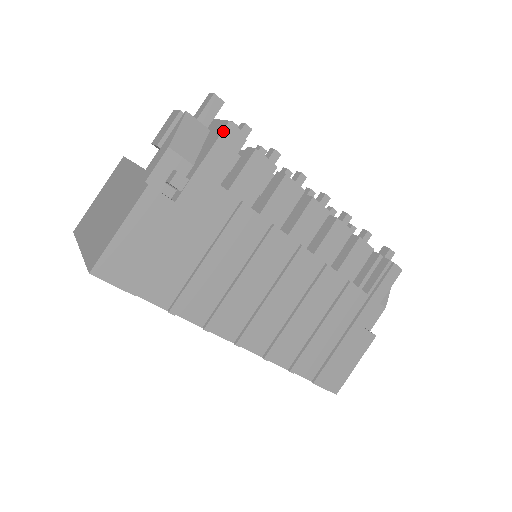
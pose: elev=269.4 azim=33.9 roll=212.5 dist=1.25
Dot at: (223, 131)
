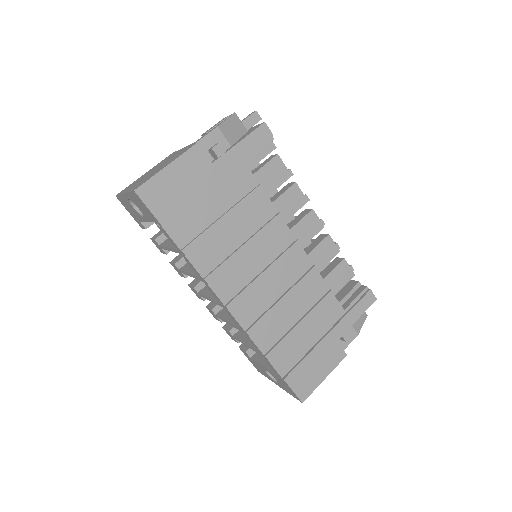
Dot at: (259, 127)
